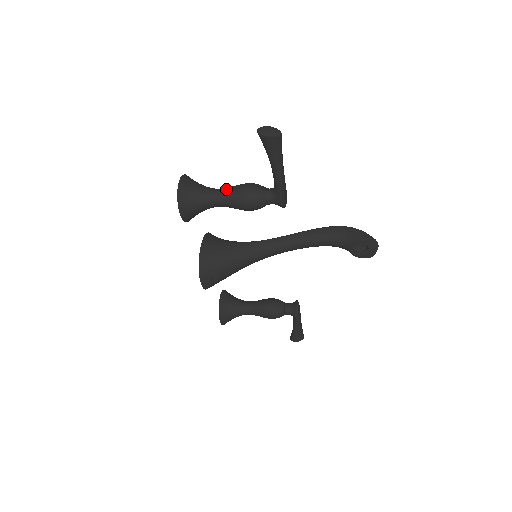
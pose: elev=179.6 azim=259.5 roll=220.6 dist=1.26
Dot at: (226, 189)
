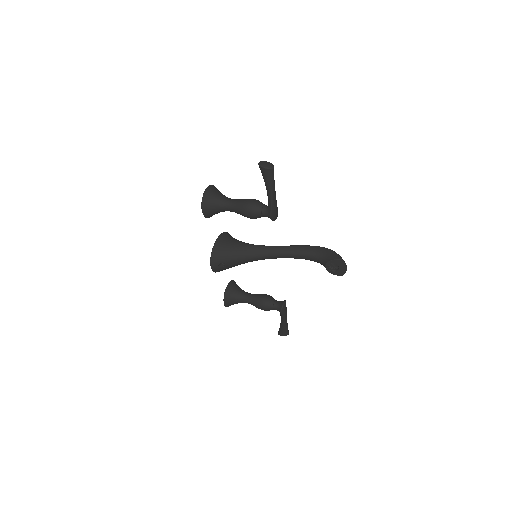
Dot at: (237, 200)
